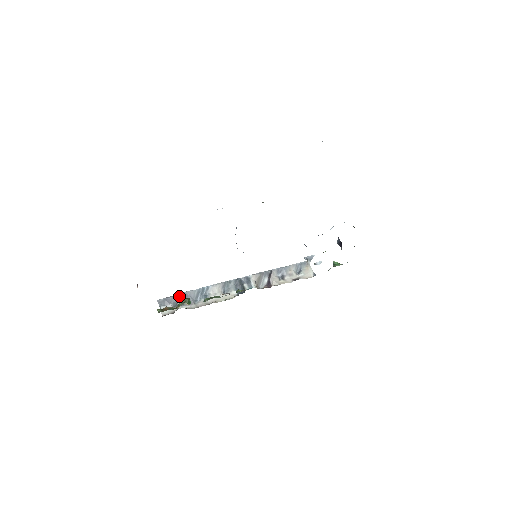
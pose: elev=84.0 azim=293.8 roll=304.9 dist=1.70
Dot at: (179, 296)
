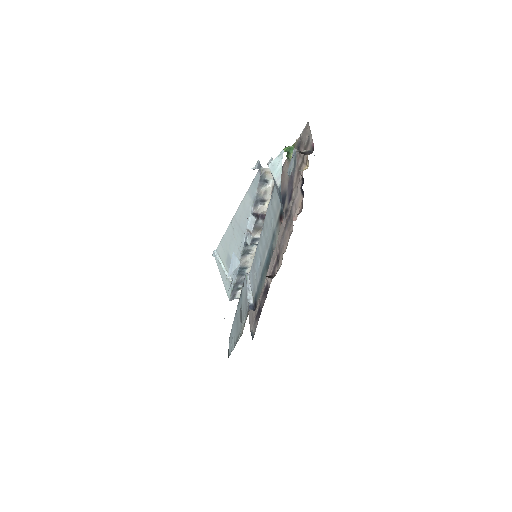
Dot at: (234, 287)
